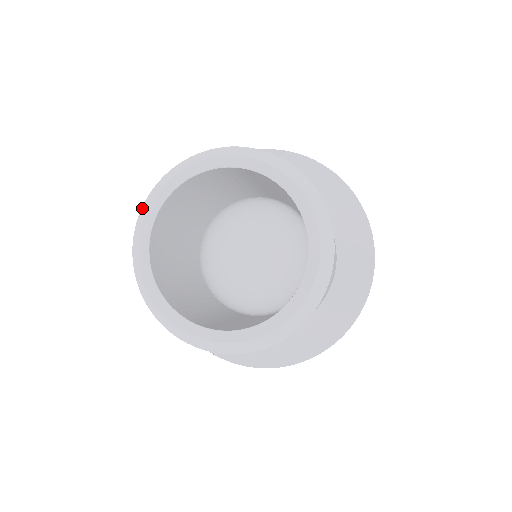
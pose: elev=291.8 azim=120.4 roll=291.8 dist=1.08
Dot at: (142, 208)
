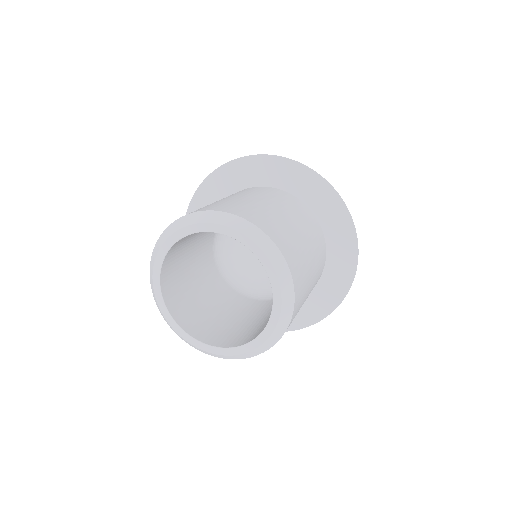
Dot at: (150, 271)
